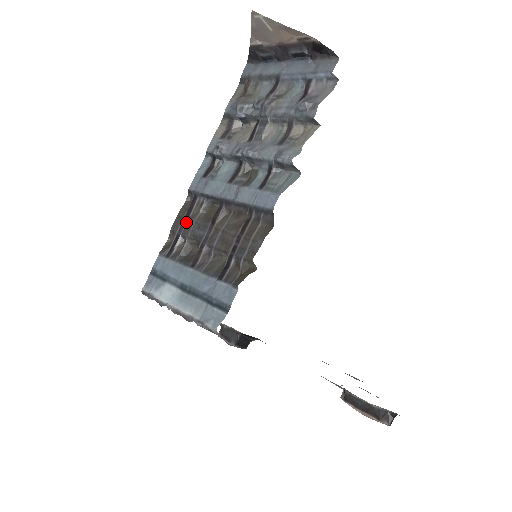
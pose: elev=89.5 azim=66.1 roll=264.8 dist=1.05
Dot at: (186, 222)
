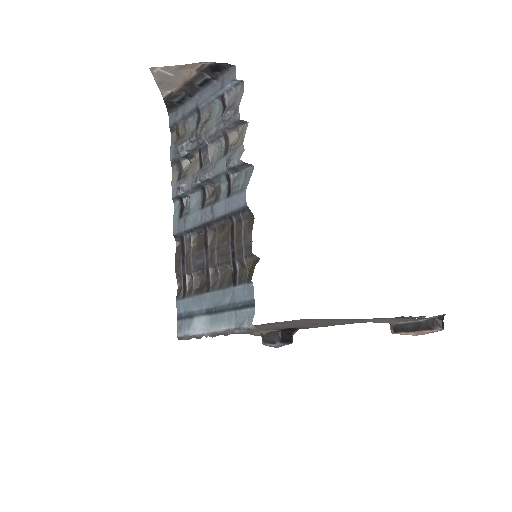
Dot at: (185, 261)
